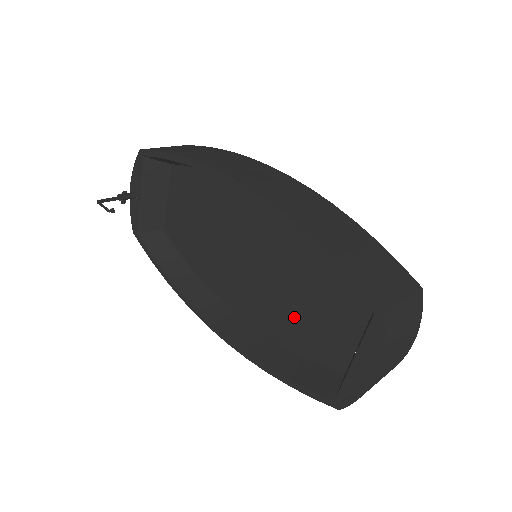
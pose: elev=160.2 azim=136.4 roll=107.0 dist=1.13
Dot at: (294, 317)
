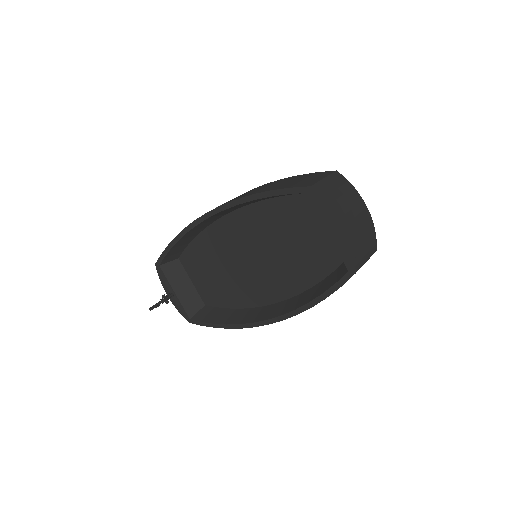
Dot at: (298, 260)
